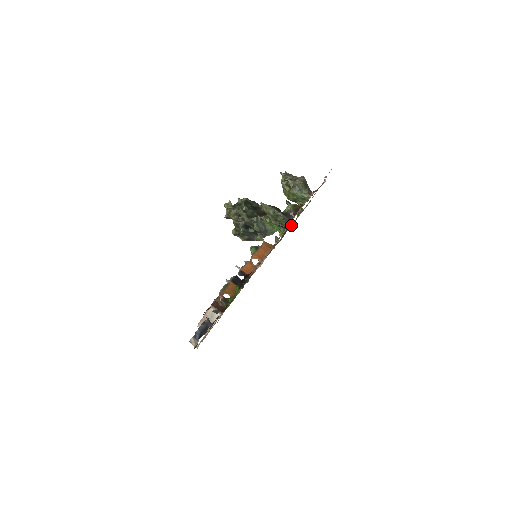
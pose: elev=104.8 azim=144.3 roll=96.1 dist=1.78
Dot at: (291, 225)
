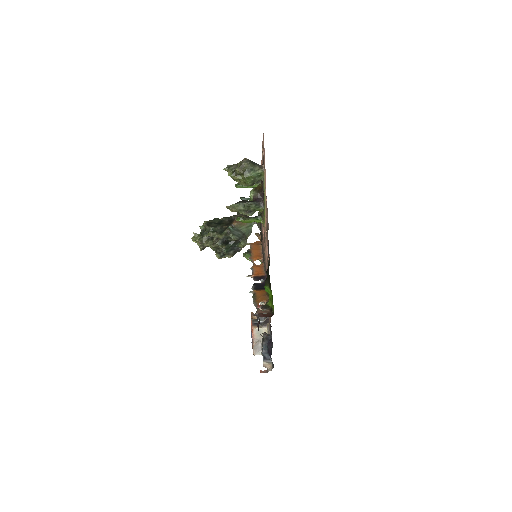
Dot at: occluded
